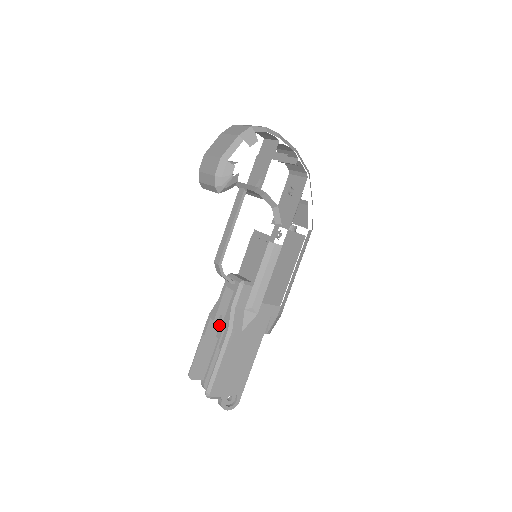
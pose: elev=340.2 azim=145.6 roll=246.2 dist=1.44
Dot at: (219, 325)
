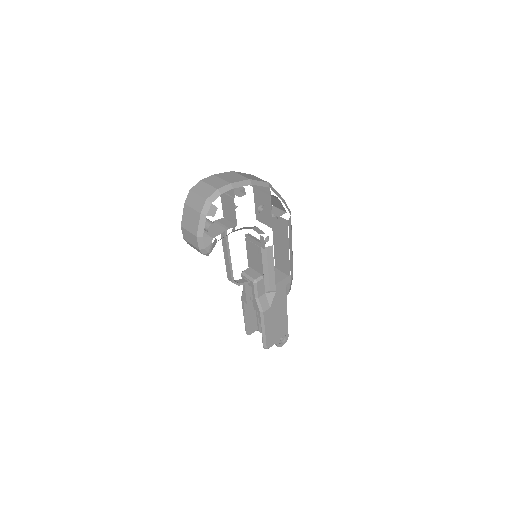
Dot at: (252, 300)
